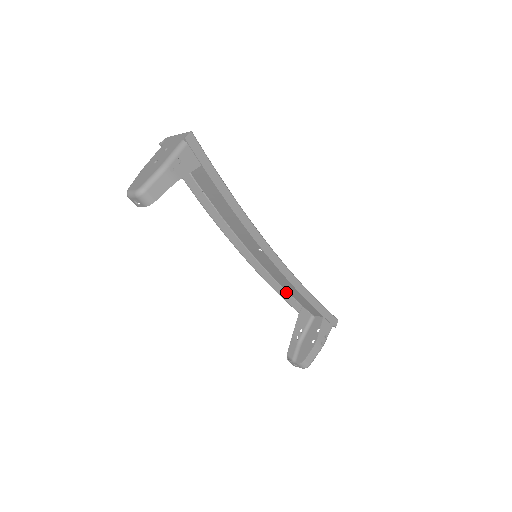
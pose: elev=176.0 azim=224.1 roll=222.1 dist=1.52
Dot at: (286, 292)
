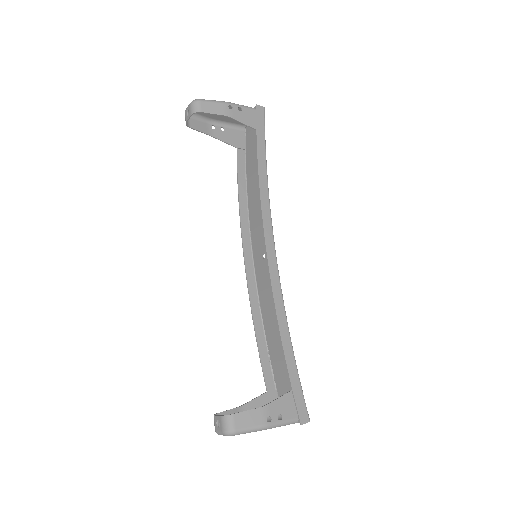
Dot at: (267, 349)
